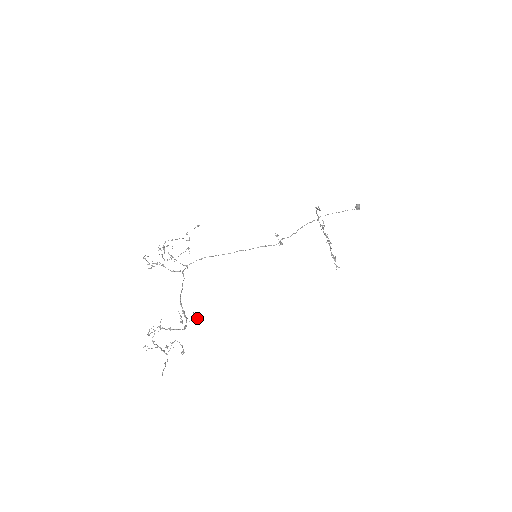
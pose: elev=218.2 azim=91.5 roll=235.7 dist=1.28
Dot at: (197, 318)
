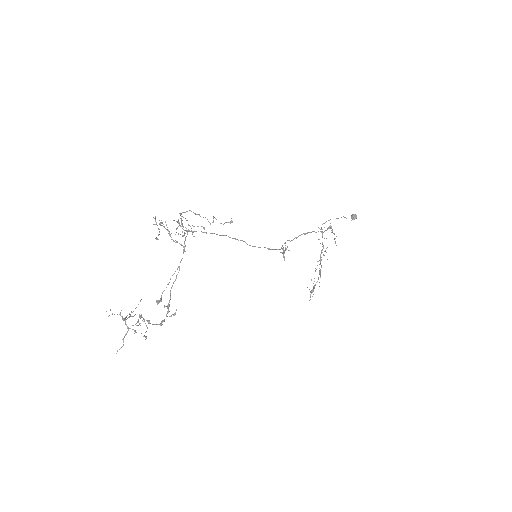
Dot at: occluded
